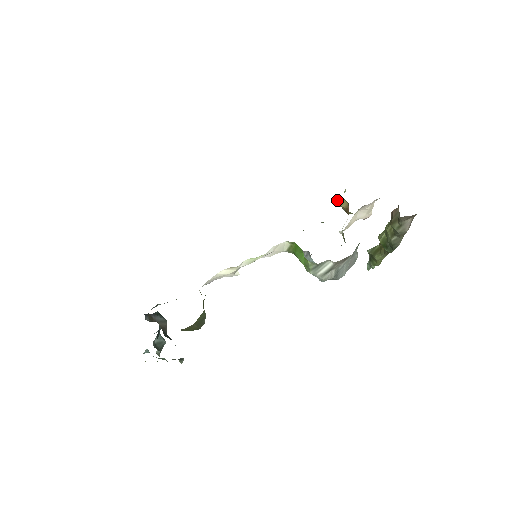
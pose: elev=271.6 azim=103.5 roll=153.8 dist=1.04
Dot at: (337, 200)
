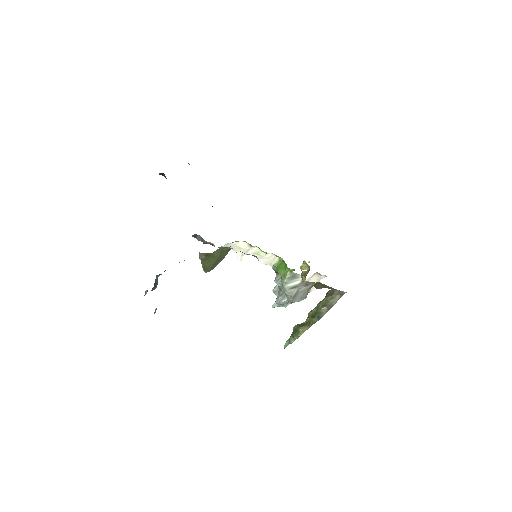
Dot at: (302, 265)
